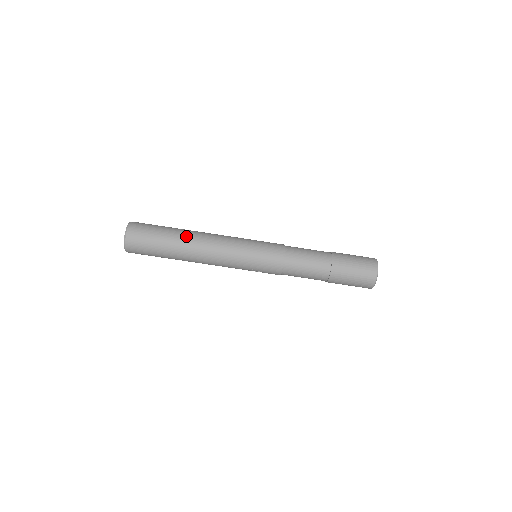
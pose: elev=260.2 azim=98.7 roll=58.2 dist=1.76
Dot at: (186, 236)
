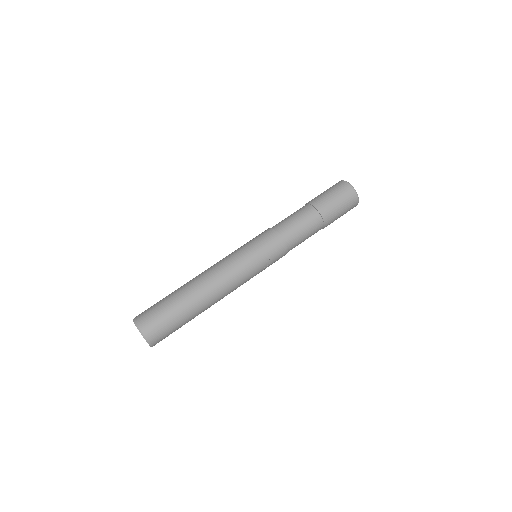
Dot at: (188, 285)
